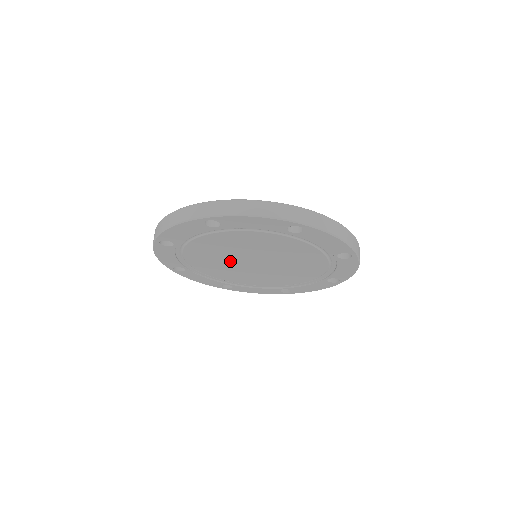
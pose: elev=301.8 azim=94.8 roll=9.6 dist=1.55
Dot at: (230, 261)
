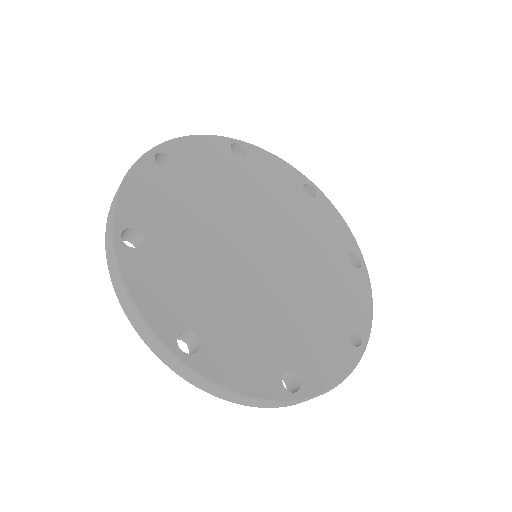
Dot at: occluded
